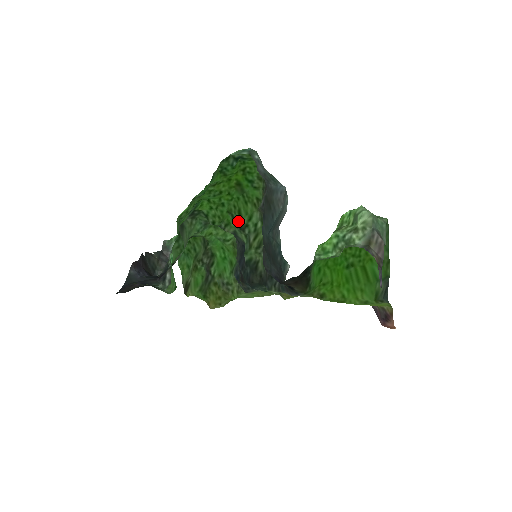
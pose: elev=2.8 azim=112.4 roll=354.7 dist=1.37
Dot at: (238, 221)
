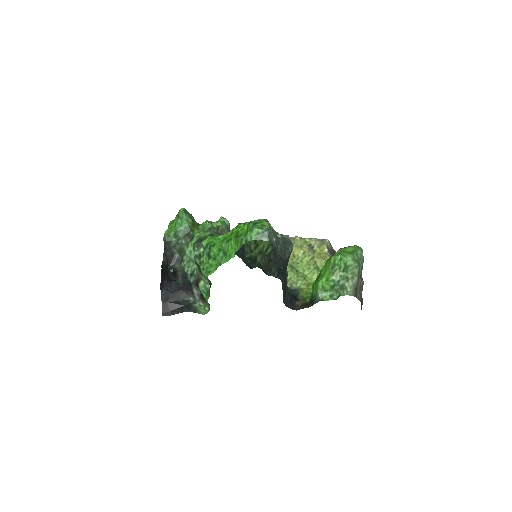
Dot at: occluded
